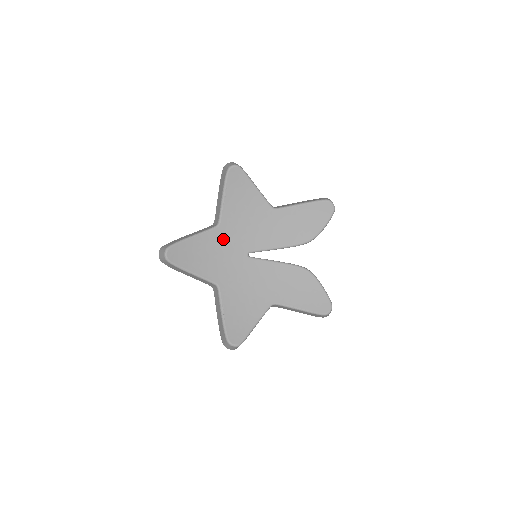
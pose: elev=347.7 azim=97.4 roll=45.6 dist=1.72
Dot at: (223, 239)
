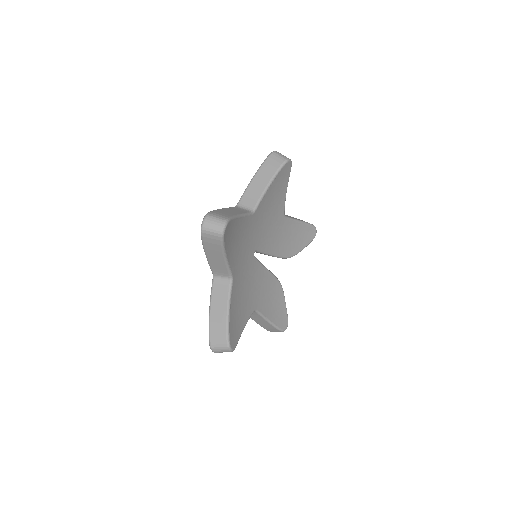
Dot at: (250, 229)
